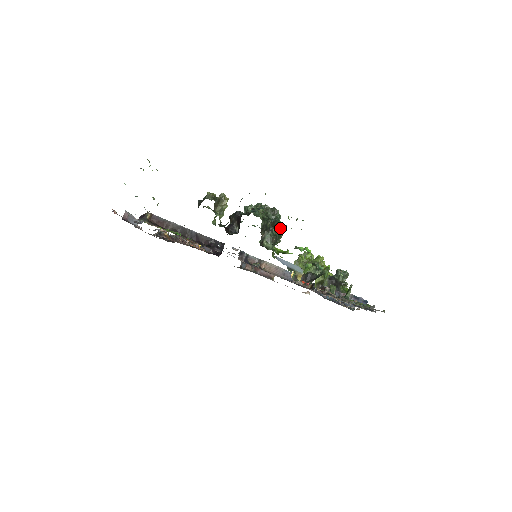
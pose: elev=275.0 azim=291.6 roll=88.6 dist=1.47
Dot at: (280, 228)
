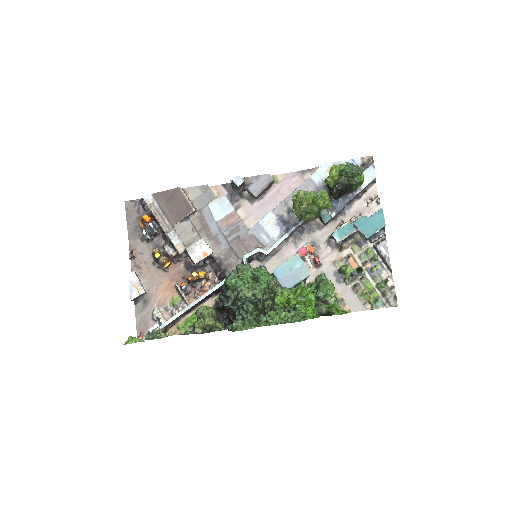
Dot at: (270, 284)
